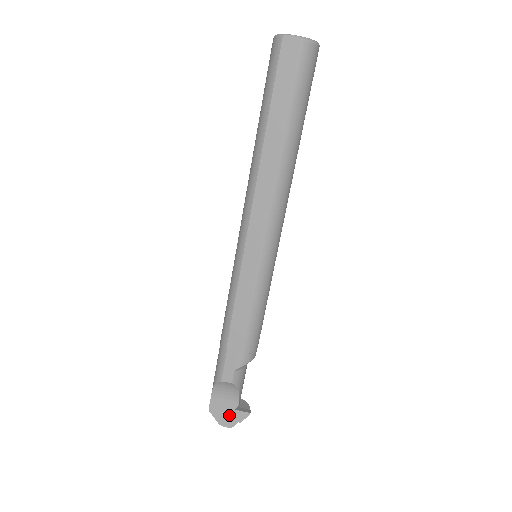
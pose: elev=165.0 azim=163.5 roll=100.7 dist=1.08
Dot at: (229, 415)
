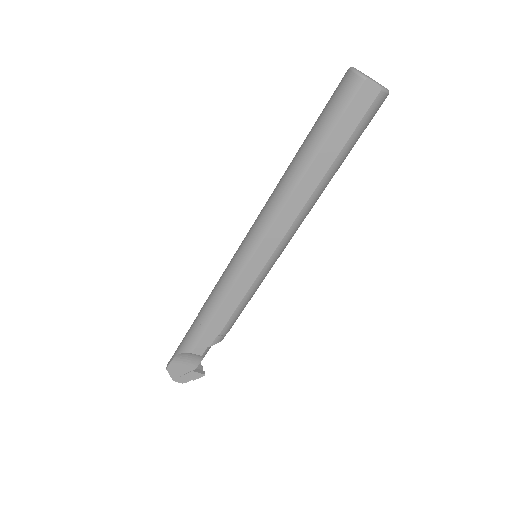
Dot at: (185, 374)
